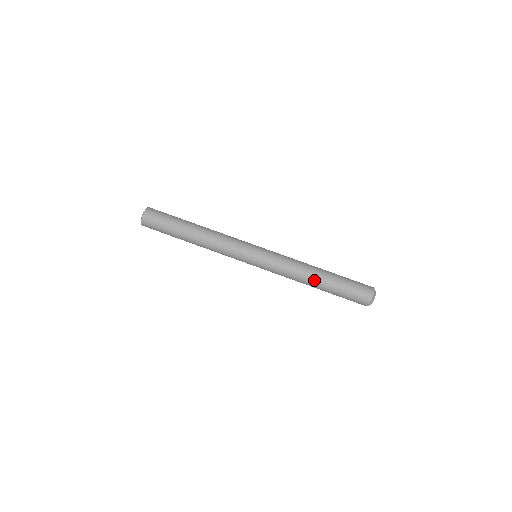
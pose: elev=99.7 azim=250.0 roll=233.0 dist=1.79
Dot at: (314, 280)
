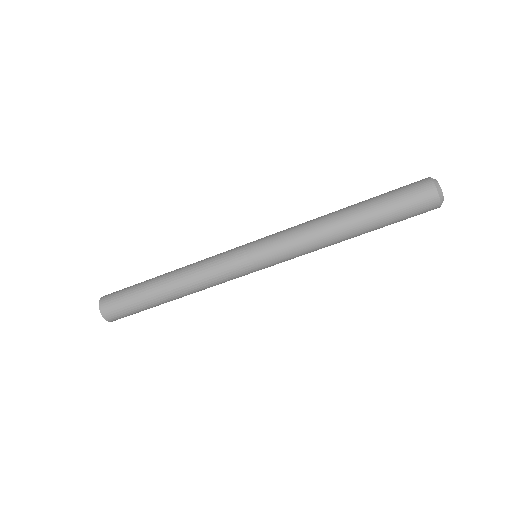
Dot at: occluded
